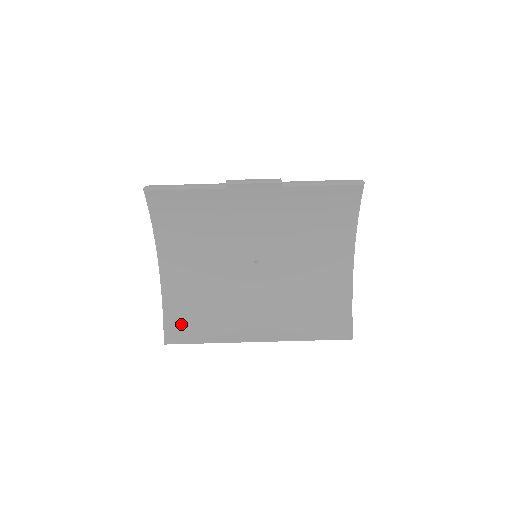
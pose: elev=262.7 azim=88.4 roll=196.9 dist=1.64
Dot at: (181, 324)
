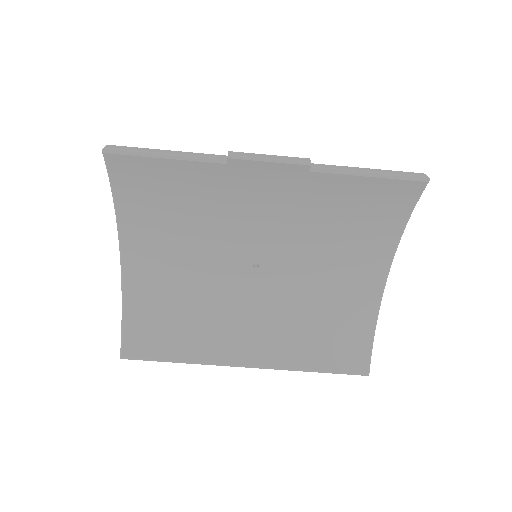
Dot at: (145, 335)
